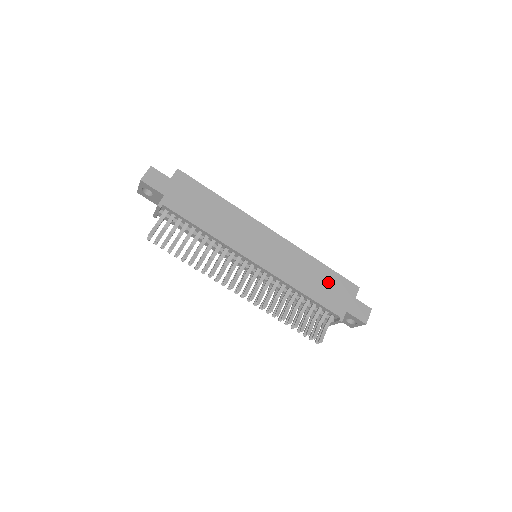
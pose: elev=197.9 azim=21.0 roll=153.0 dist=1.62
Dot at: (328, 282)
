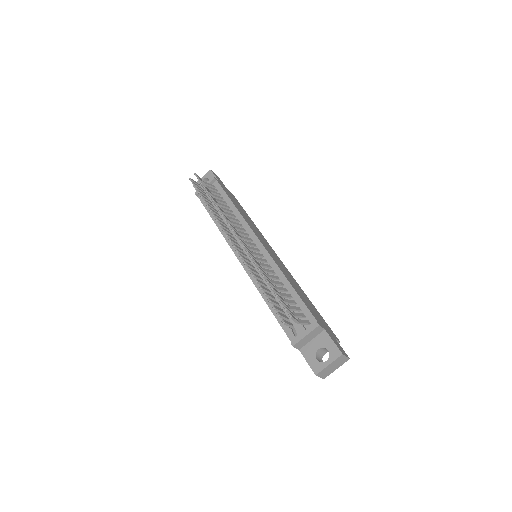
Dot at: (313, 308)
